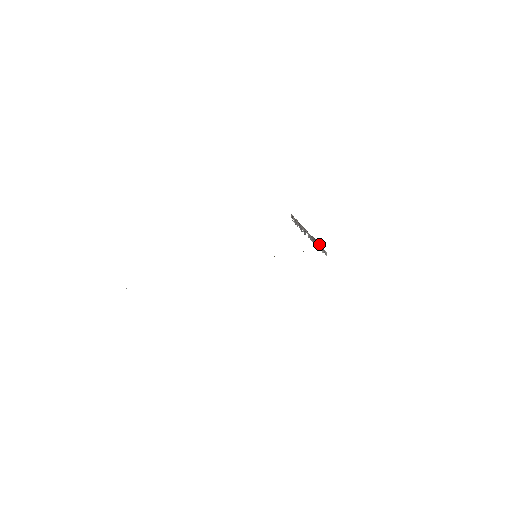
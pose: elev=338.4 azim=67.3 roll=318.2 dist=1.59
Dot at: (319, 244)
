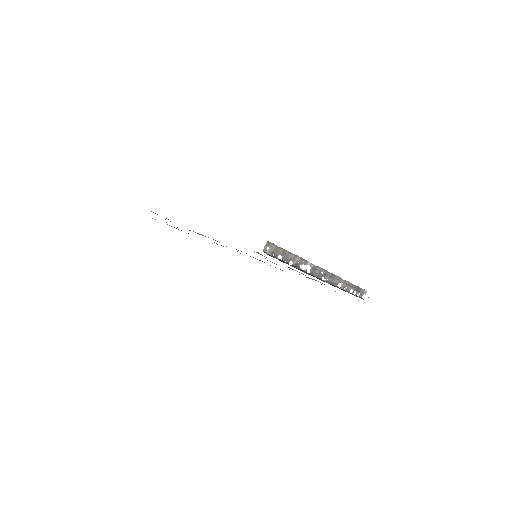
Dot at: occluded
